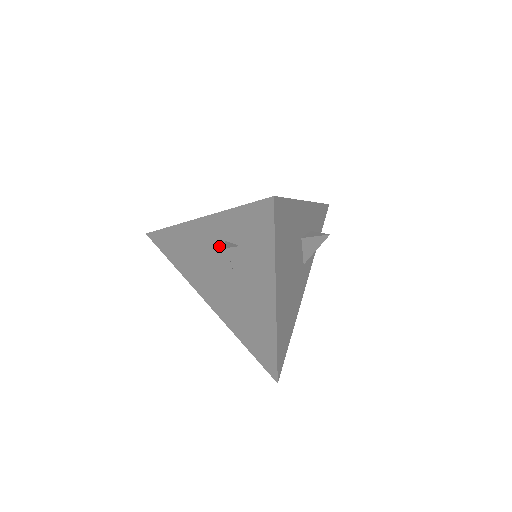
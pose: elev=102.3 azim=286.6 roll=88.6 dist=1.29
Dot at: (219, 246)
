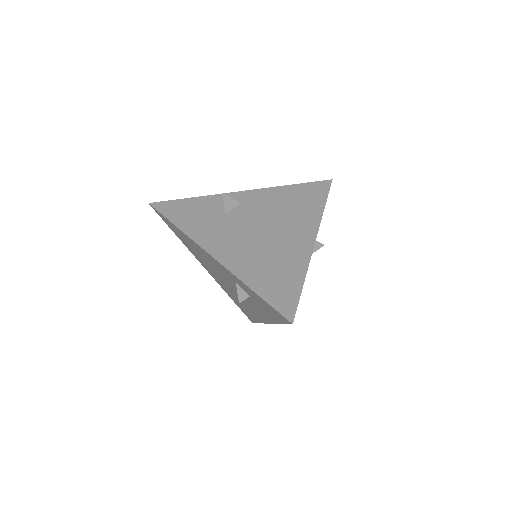
Dot at: (229, 278)
